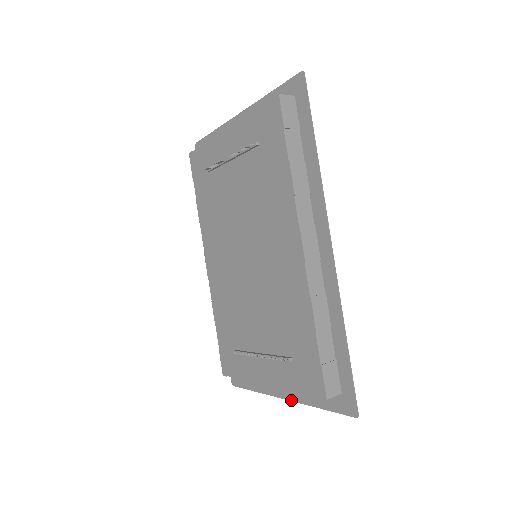
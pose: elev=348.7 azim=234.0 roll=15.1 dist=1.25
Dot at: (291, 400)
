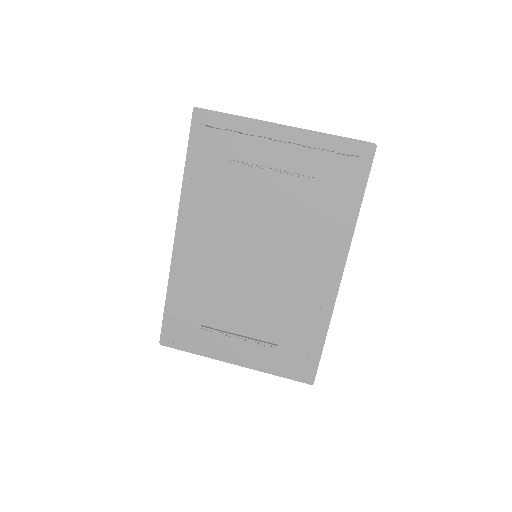
Dot at: (244, 366)
